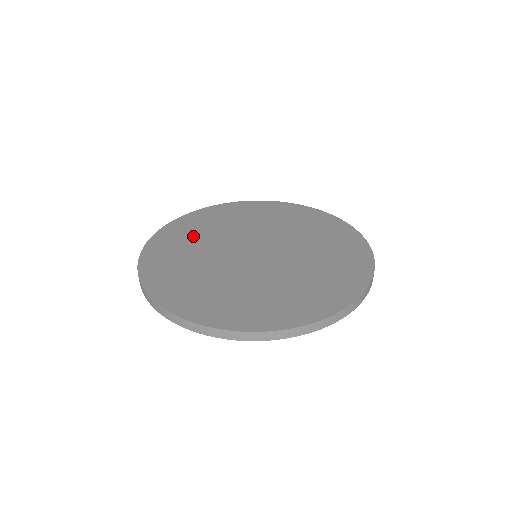
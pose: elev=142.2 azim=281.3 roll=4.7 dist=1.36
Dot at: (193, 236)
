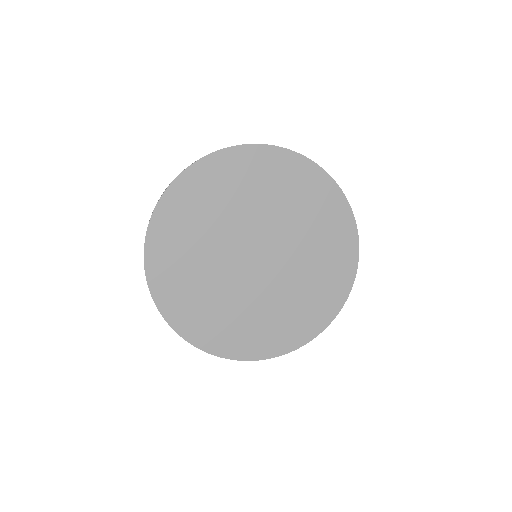
Dot at: (186, 257)
